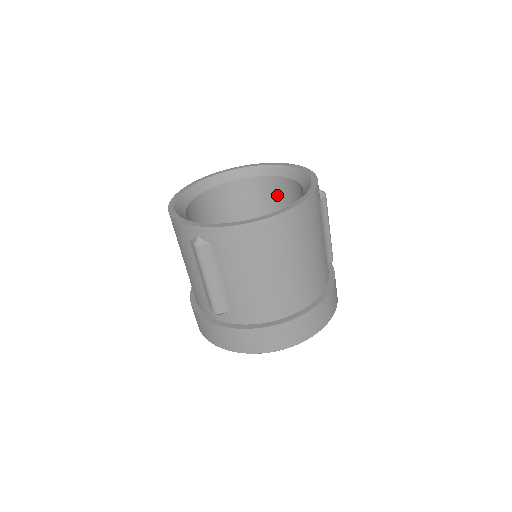
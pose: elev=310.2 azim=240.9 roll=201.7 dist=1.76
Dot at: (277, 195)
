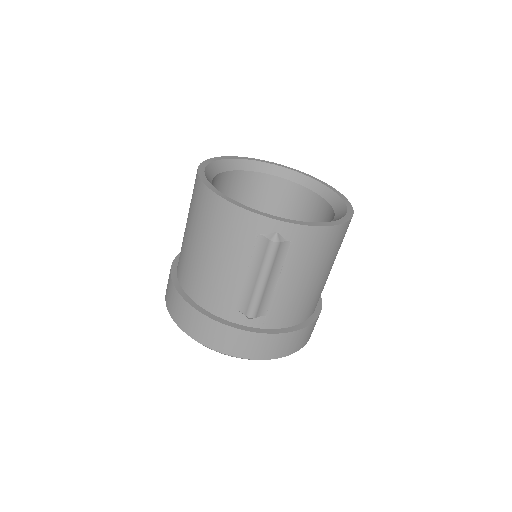
Dot at: (266, 195)
